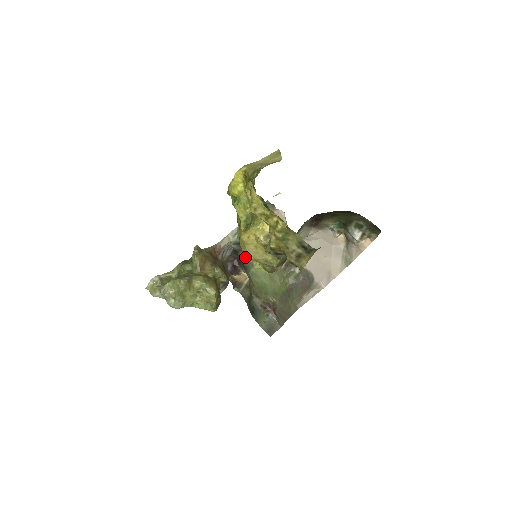
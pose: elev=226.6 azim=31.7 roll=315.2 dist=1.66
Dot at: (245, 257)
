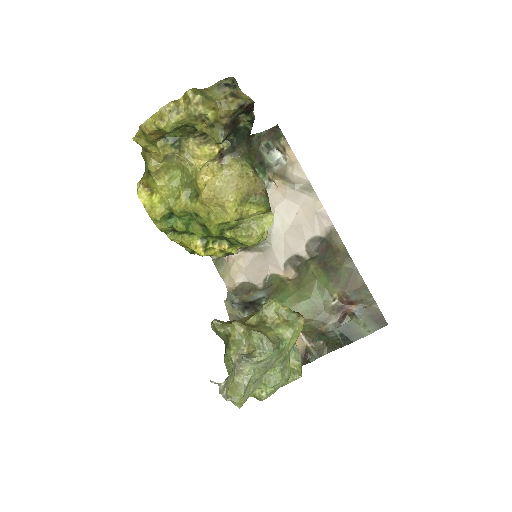
Dot at: occluded
